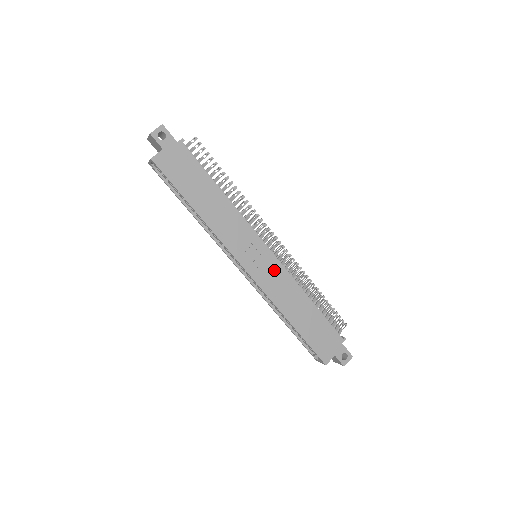
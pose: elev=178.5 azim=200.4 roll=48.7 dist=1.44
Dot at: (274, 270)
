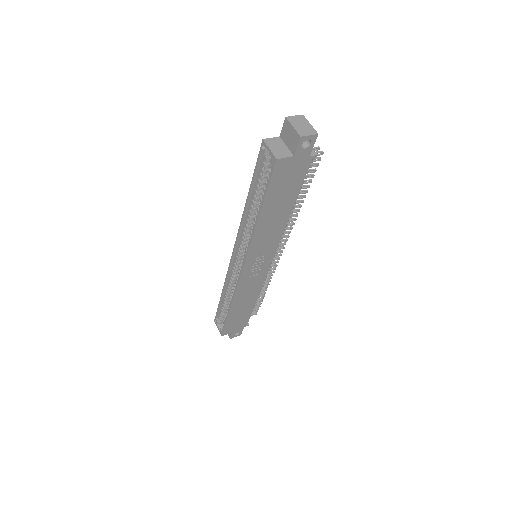
Dot at: (259, 276)
